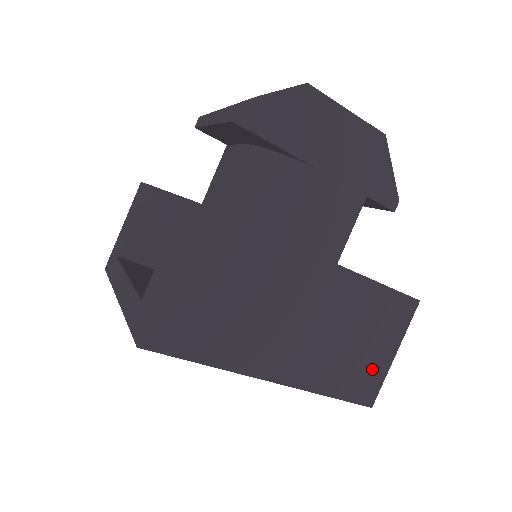
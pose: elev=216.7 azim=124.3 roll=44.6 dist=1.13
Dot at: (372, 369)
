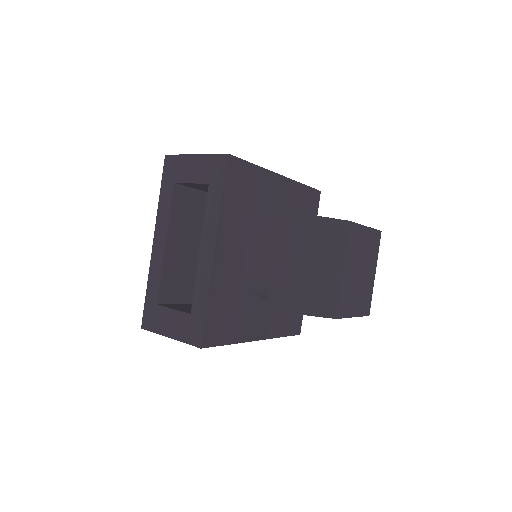
Dot at: occluded
